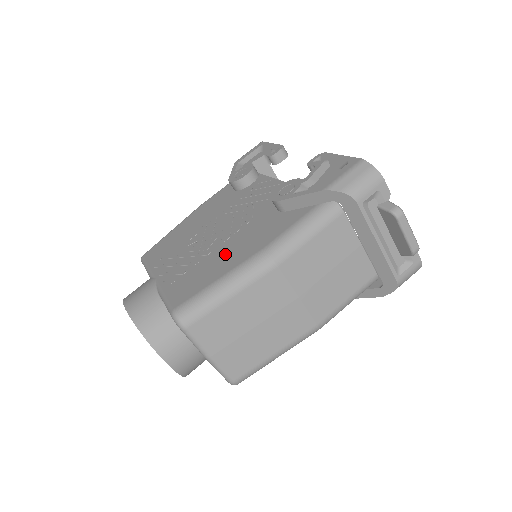
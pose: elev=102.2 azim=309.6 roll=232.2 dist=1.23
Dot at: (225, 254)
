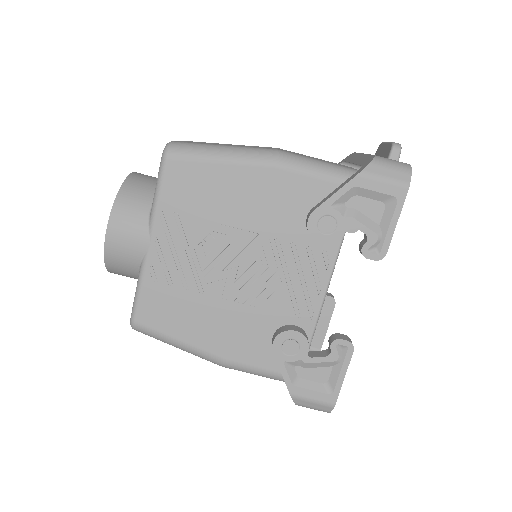
Dot at: (207, 319)
